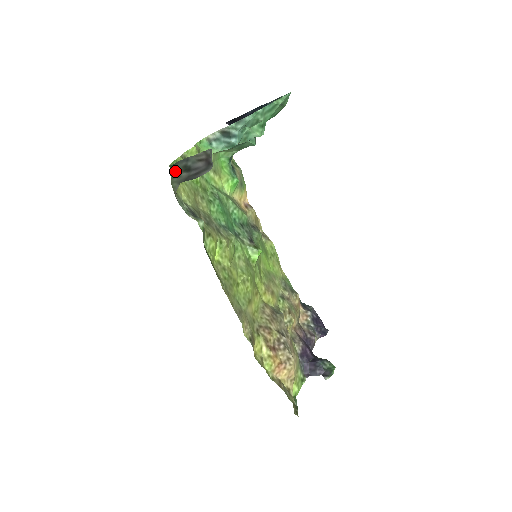
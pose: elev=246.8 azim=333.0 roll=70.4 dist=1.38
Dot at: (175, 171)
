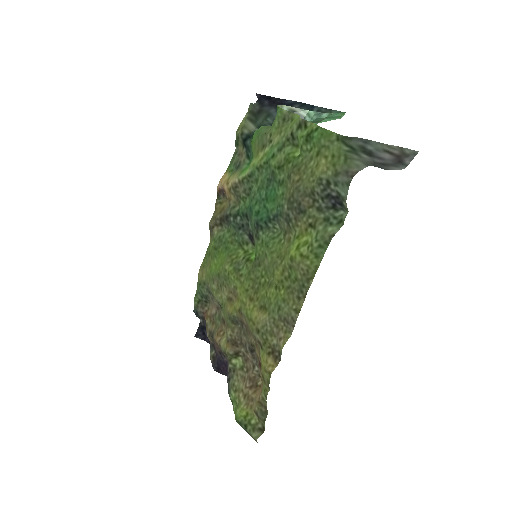
Dot at: (349, 145)
